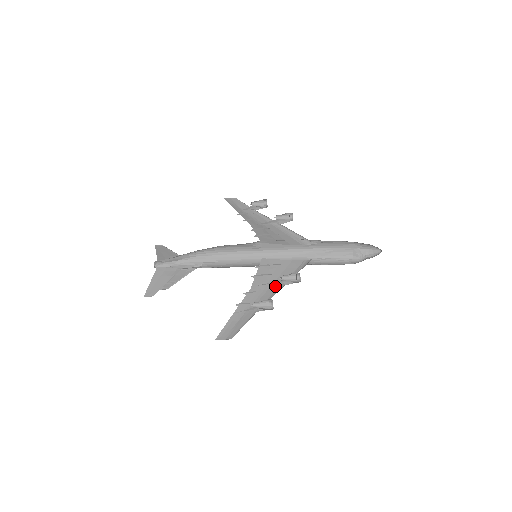
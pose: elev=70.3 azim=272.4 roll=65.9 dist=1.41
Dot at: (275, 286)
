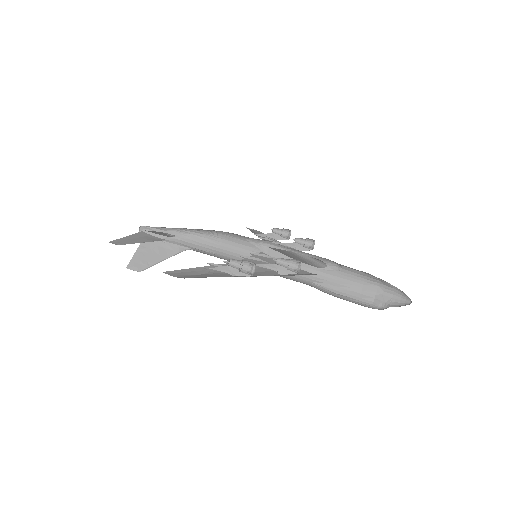
Dot at: (265, 273)
